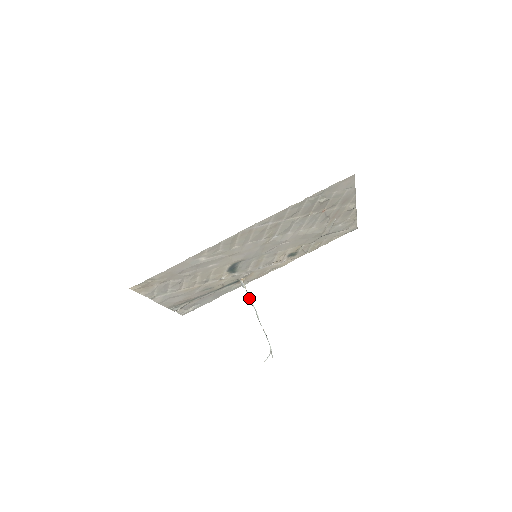
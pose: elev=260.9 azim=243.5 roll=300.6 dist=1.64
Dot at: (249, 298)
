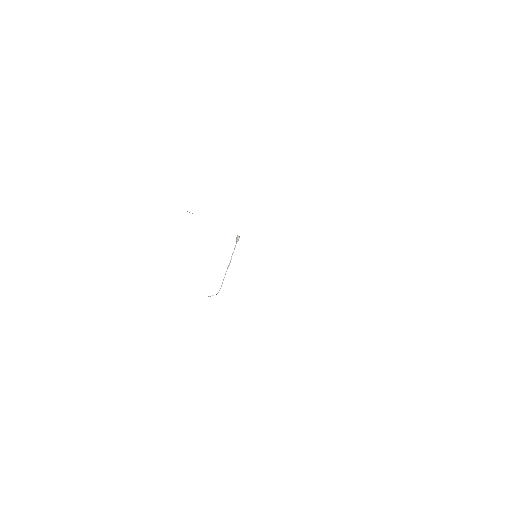
Dot at: (233, 252)
